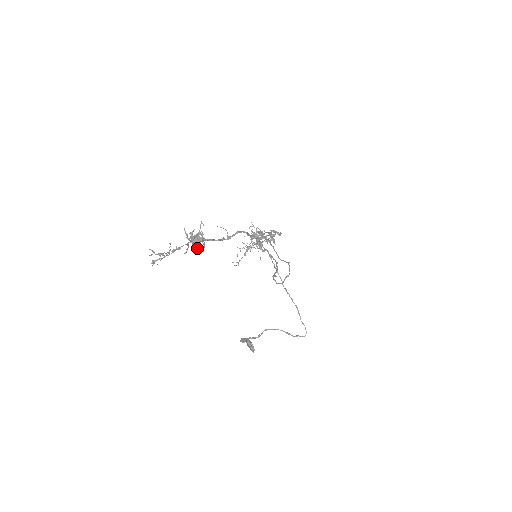
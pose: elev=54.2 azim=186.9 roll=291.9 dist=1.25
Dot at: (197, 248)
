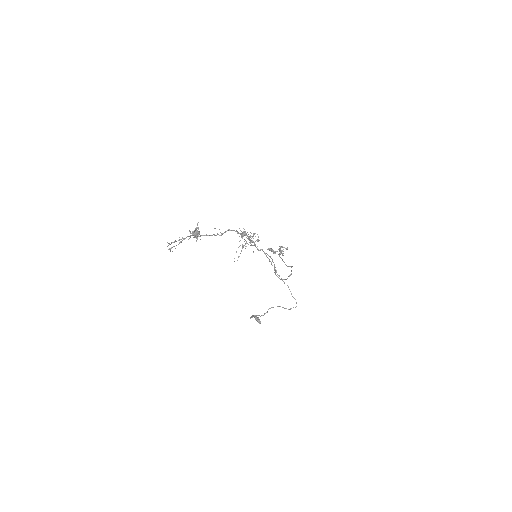
Dot at: (197, 239)
